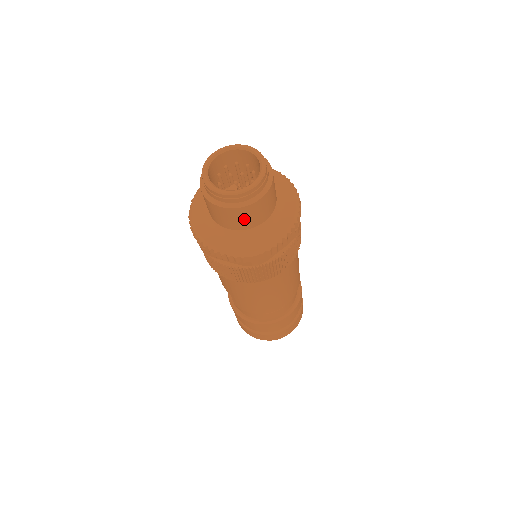
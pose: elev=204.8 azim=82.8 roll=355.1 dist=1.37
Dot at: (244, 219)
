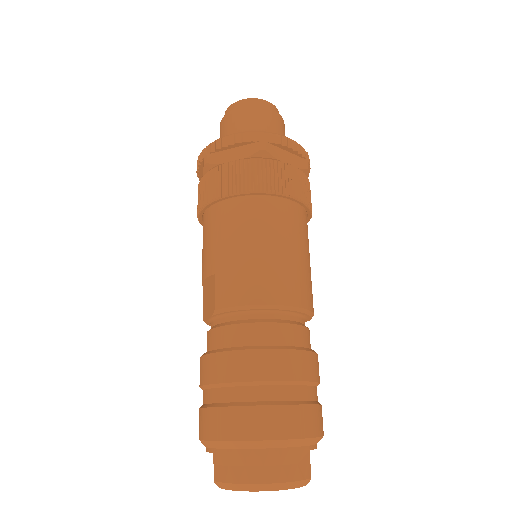
Dot at: (257, 122)
